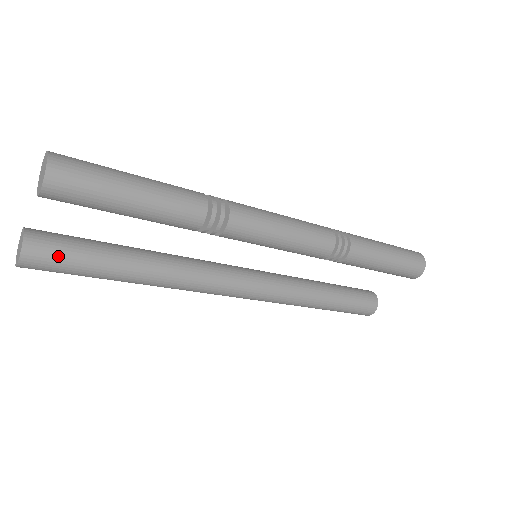
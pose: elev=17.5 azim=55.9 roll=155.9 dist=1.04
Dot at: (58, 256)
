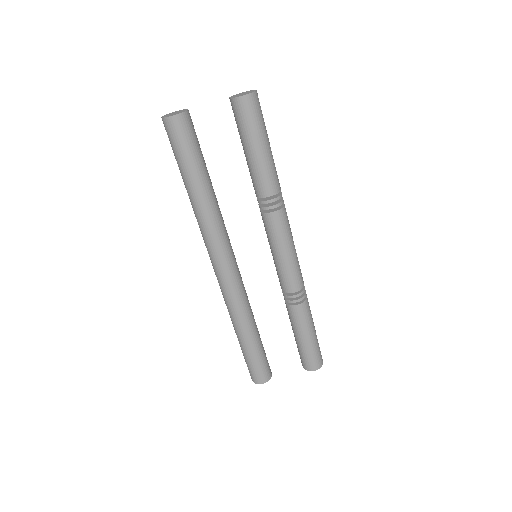
Dot at: (190, 136)
